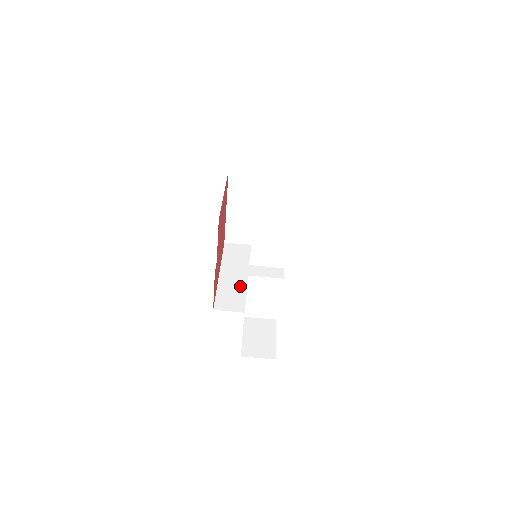
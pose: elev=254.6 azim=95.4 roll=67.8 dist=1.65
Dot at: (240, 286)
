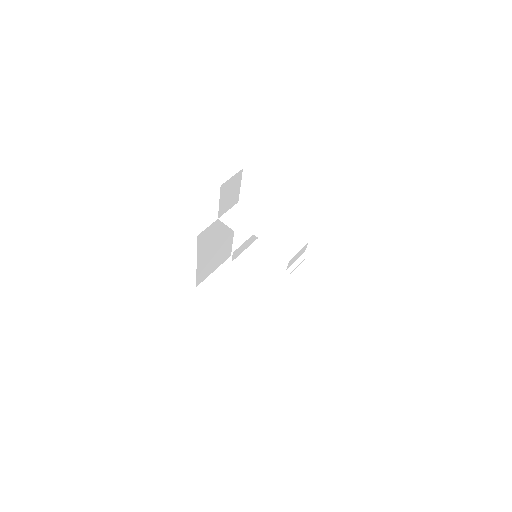
Dot at: occluded
